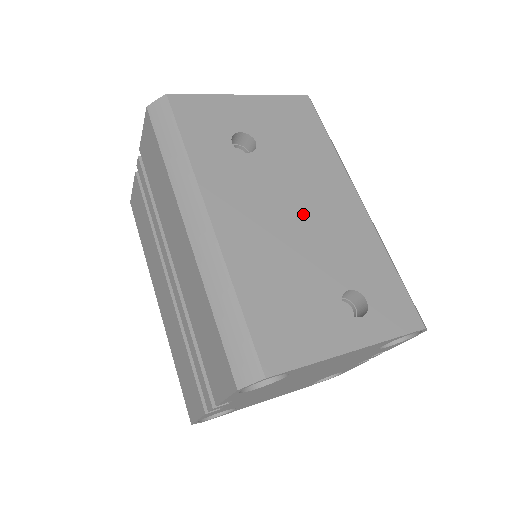
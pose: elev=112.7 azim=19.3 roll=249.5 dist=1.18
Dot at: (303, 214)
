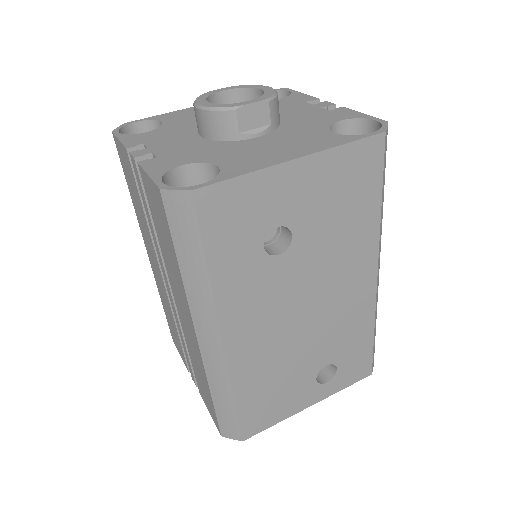
Dot at: (314, 311)
